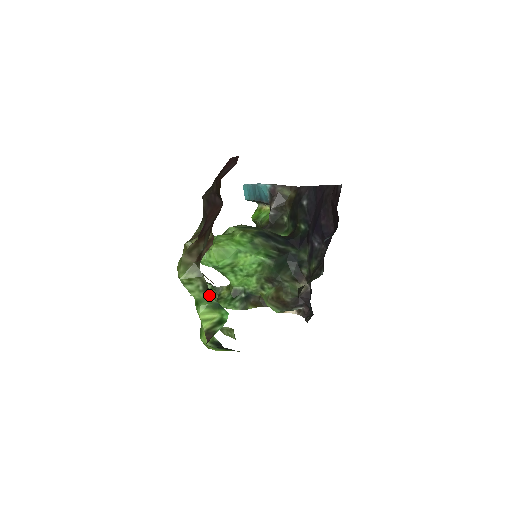
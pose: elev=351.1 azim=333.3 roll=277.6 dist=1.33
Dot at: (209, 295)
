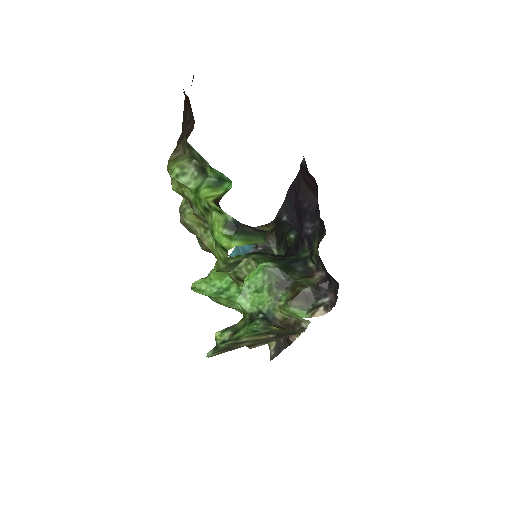
Dot at: (206, 174)
